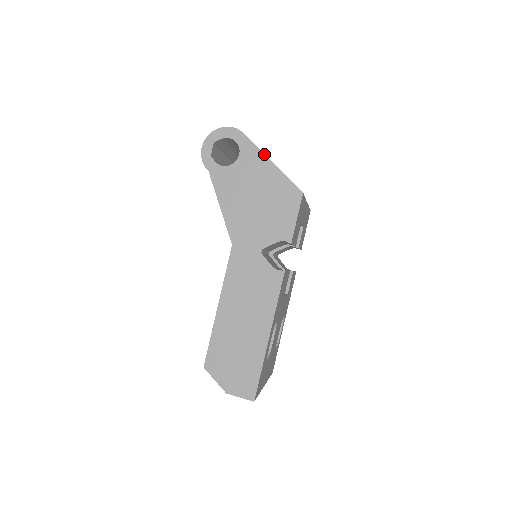
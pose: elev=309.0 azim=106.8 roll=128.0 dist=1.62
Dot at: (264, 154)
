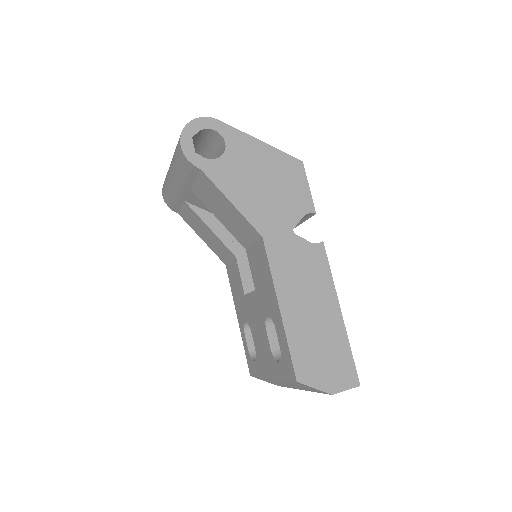
Dot at: (250, 135)
